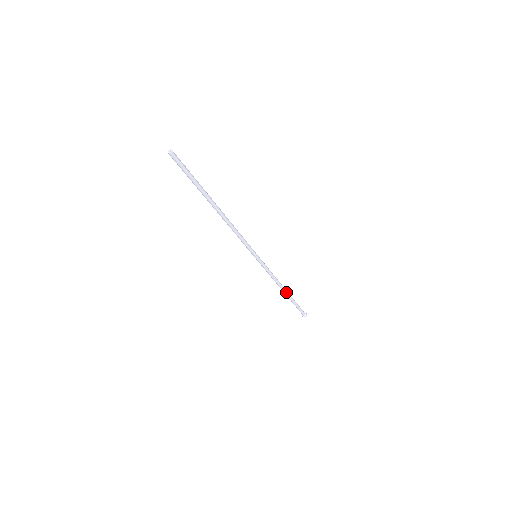
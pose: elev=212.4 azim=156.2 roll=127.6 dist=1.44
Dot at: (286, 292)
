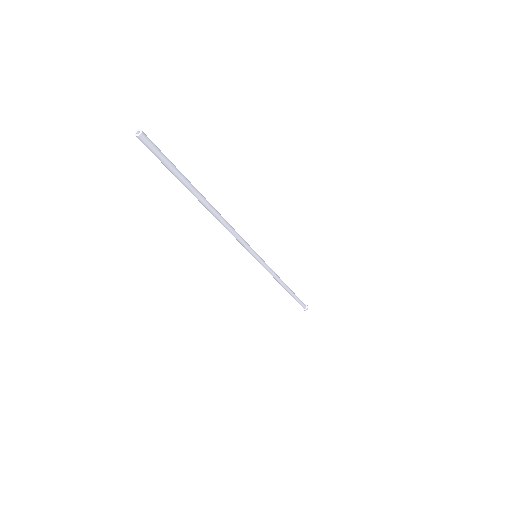
Dot at: (288, 289)
